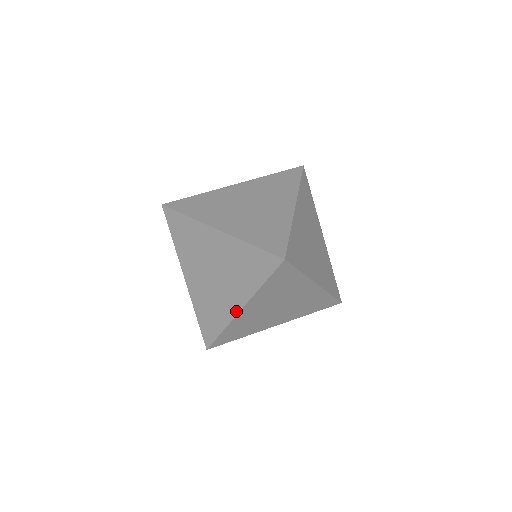
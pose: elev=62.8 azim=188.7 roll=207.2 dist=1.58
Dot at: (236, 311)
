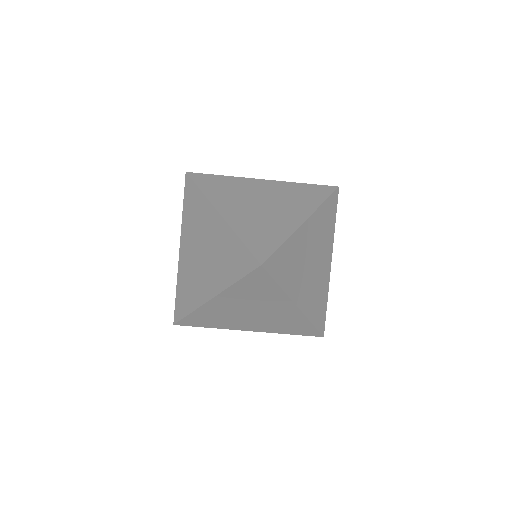
Dot at: (296, 310)
